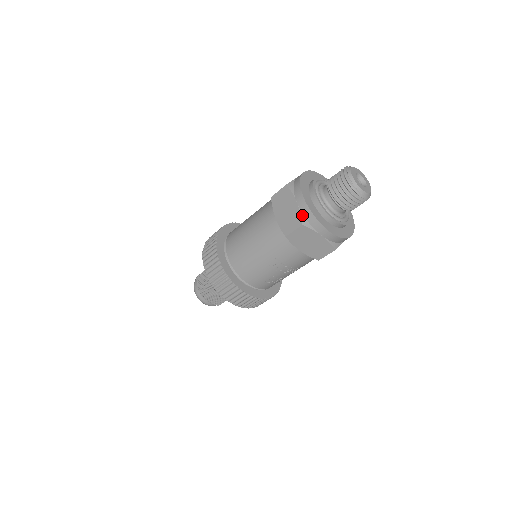
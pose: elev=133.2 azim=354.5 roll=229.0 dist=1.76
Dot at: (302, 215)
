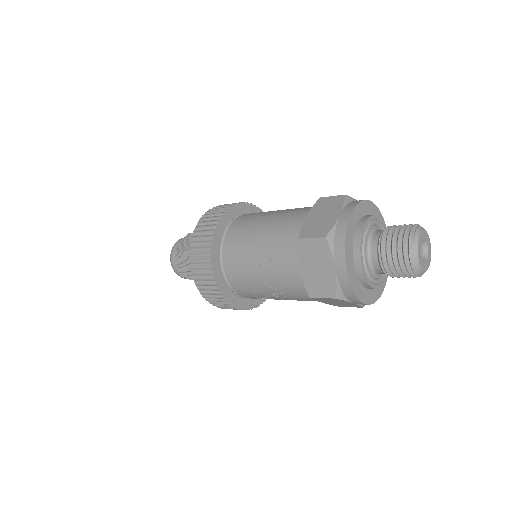
Dot at: (334, 229)
